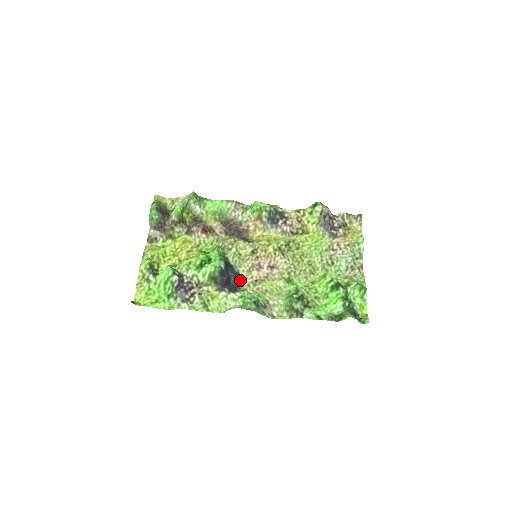
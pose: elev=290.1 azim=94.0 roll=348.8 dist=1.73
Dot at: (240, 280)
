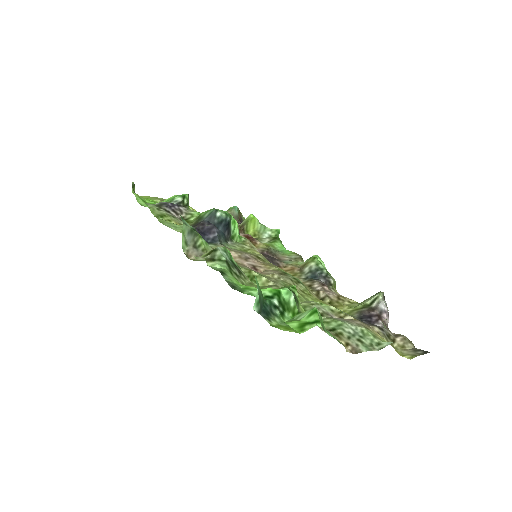
Dot at: (214, 245)
